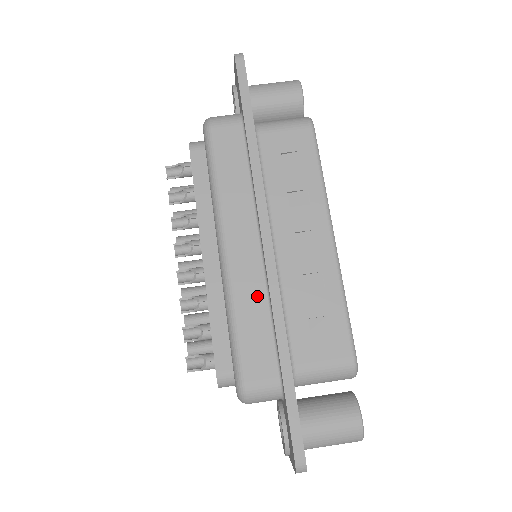
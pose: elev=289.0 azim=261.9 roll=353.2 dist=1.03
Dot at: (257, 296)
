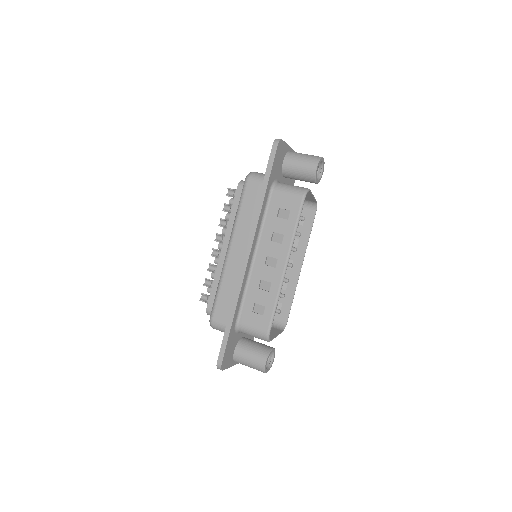
Dot at: (233, 281)
